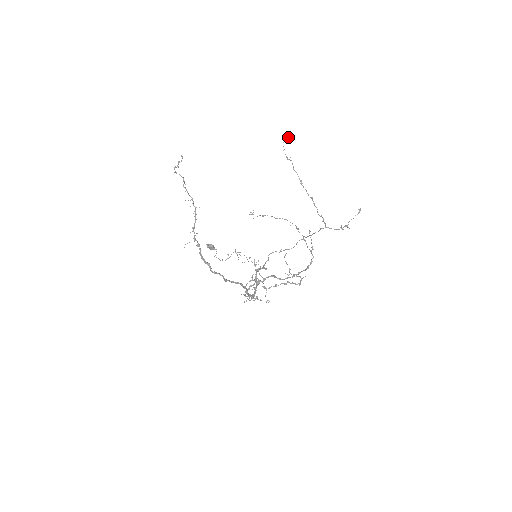
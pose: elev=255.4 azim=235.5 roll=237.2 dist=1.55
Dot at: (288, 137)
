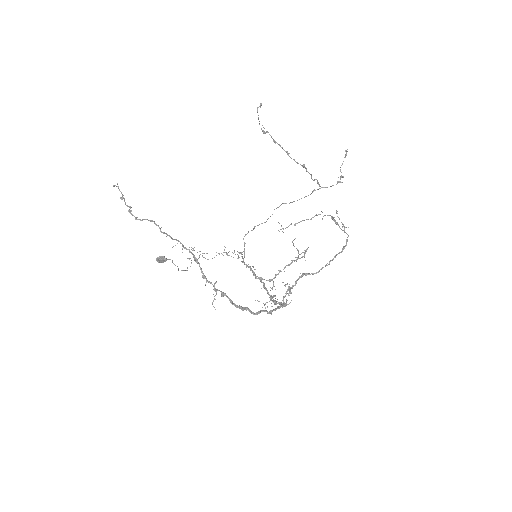
Dot at: (260, 106)
